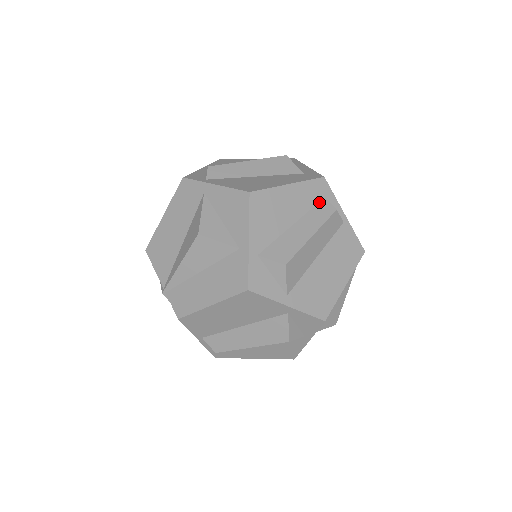
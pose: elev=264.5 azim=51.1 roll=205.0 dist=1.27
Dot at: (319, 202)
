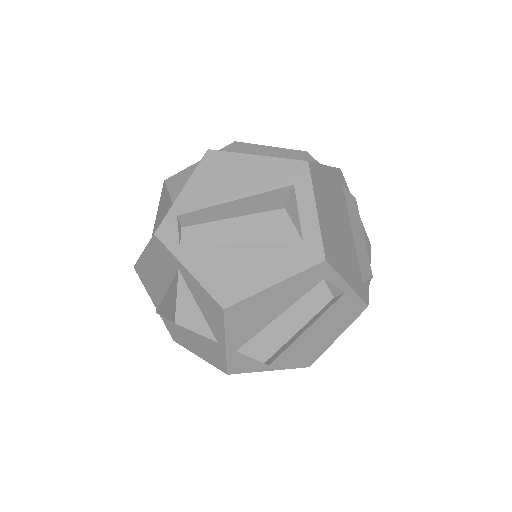
Dot at: (315, 286)
